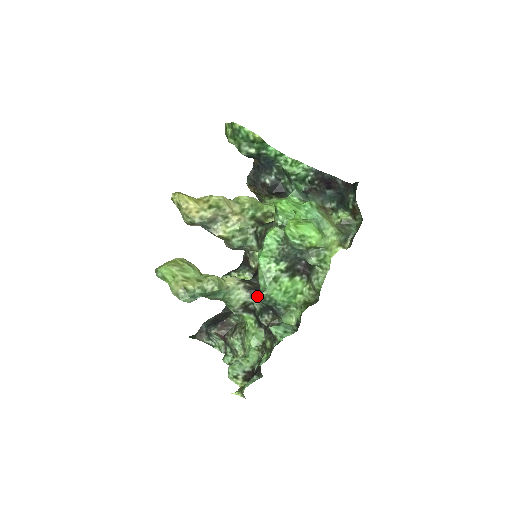
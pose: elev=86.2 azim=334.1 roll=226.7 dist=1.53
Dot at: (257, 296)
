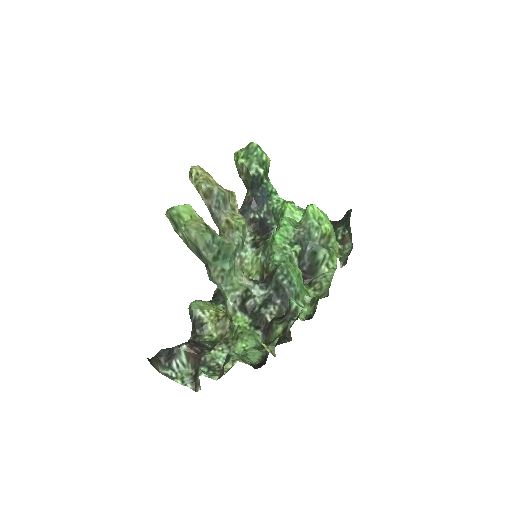
Dot at: (262, 284)
